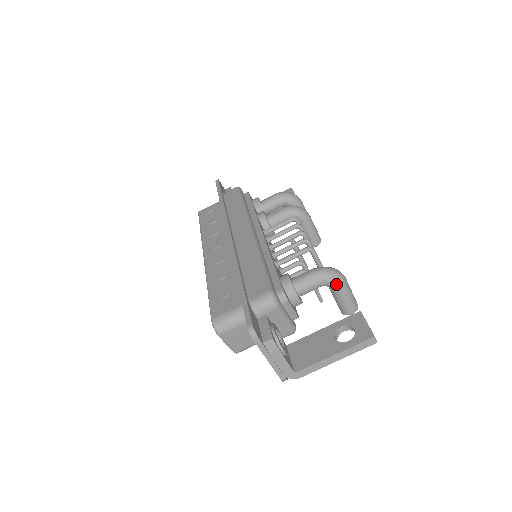
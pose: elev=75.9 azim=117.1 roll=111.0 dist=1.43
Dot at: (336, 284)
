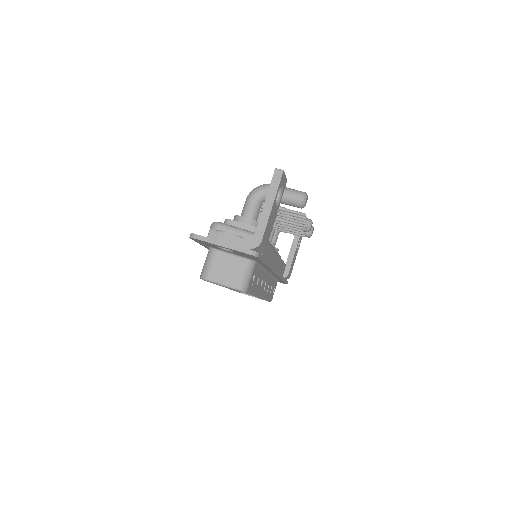
Dot at: (264, 190)
